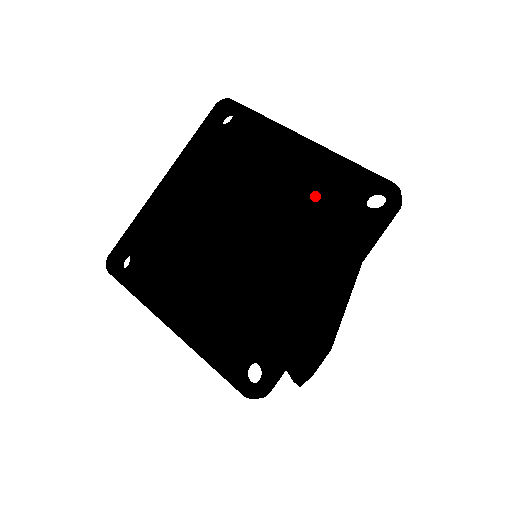
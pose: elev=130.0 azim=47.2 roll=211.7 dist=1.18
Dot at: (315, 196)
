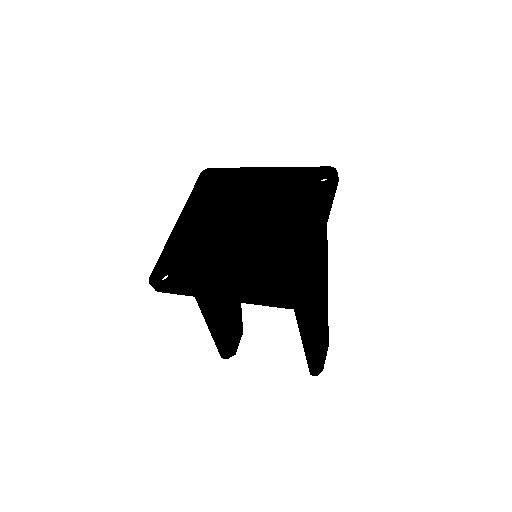
Dot at: (286, 189)
